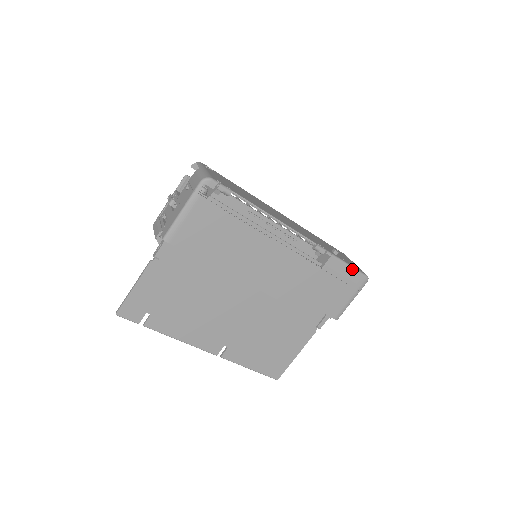
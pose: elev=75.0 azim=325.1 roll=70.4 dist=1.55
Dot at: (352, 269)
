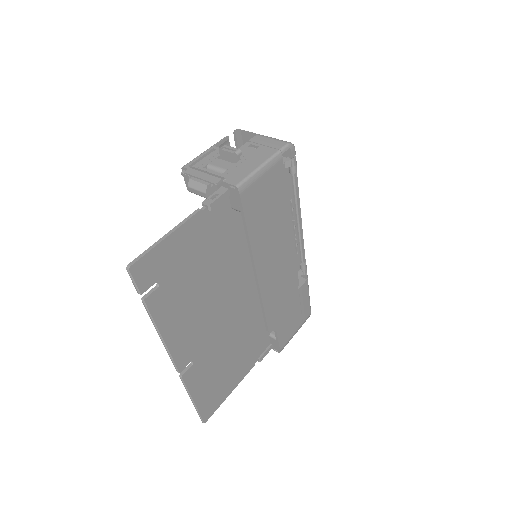
Dot at: (309, 300)
